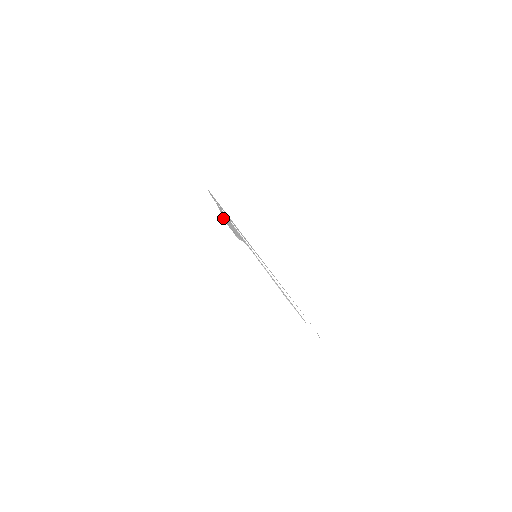
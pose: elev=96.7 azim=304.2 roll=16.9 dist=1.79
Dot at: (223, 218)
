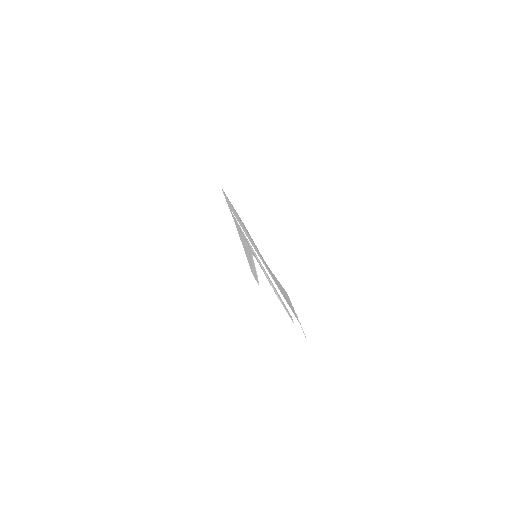
Dot at: occluded
